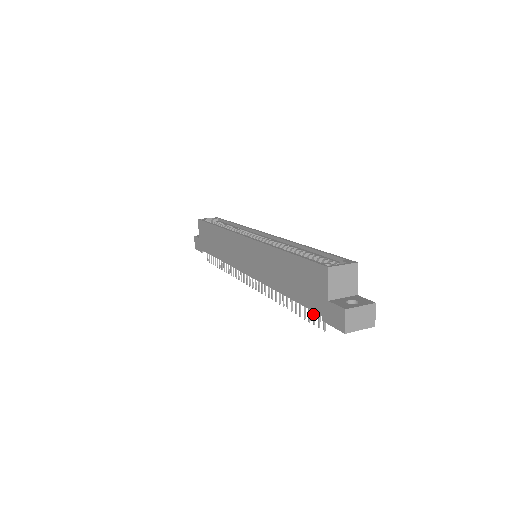
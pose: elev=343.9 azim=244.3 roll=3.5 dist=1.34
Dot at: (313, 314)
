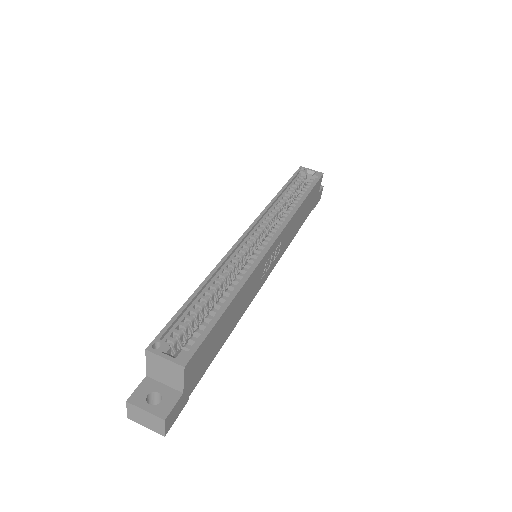
Dot at: occluded
